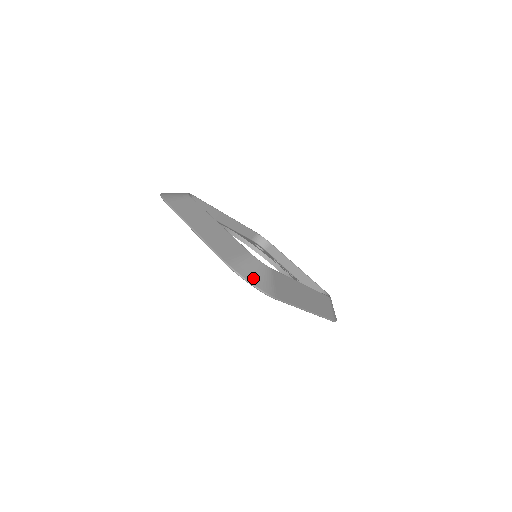
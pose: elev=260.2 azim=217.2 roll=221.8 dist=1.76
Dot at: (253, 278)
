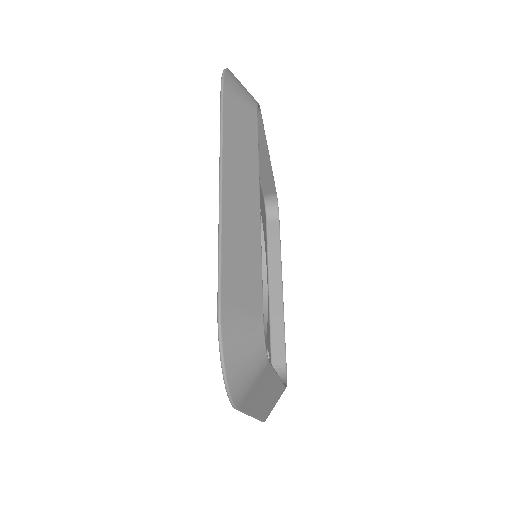
Dot at: occluded
